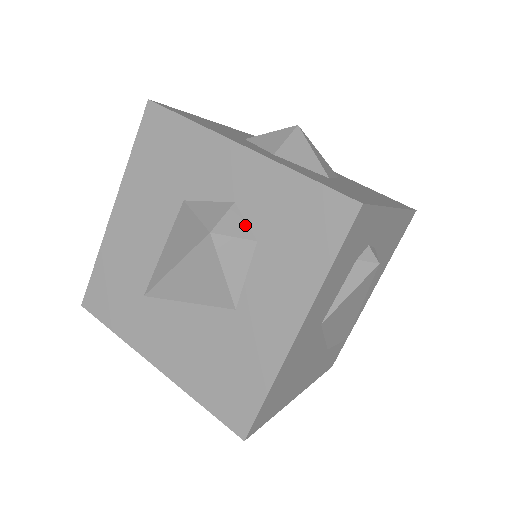
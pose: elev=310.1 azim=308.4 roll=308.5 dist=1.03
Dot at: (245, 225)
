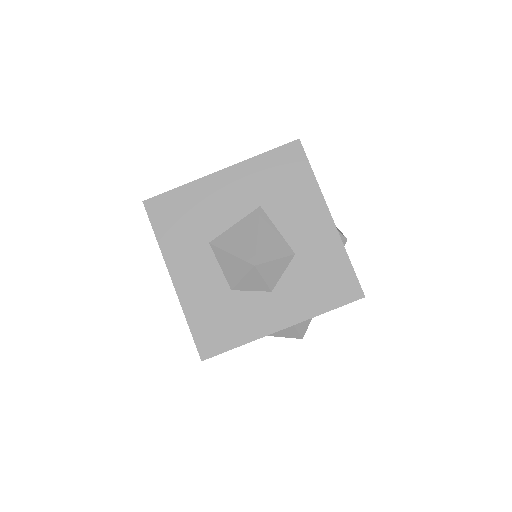
Dot at: occluded
